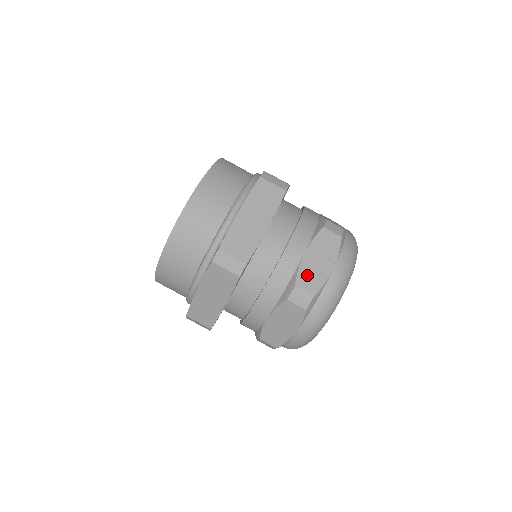
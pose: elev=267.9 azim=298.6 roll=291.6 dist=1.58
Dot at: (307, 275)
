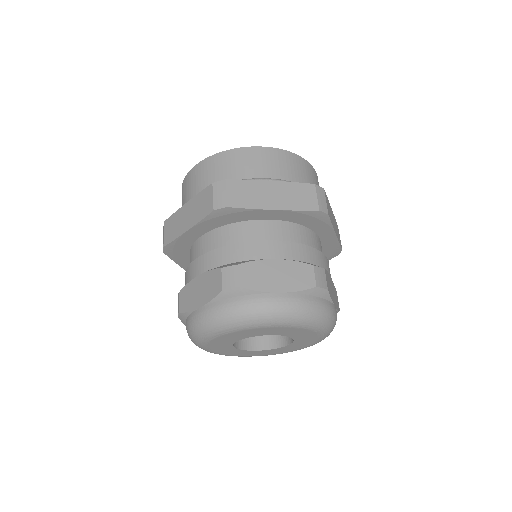
Dot at: (256, 271)
